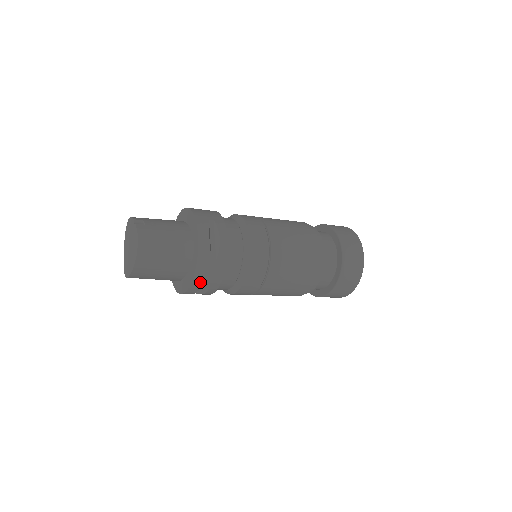
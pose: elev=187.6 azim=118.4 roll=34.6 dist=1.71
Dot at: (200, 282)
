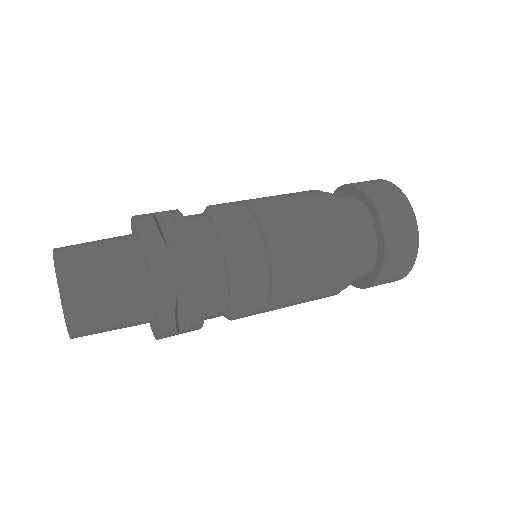
Dot at: occluded
